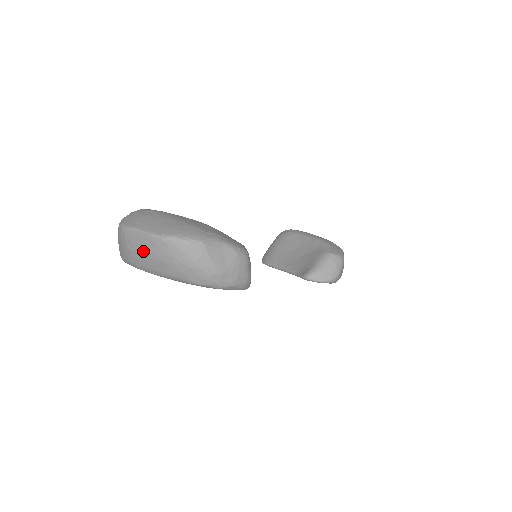
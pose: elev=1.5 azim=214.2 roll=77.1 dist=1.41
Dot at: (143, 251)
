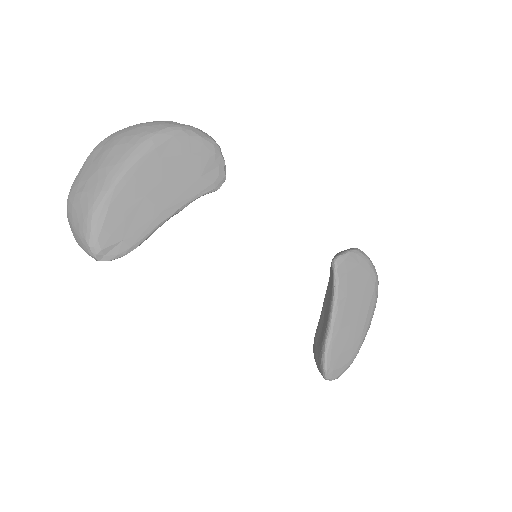
Dot at: (94, 167)
